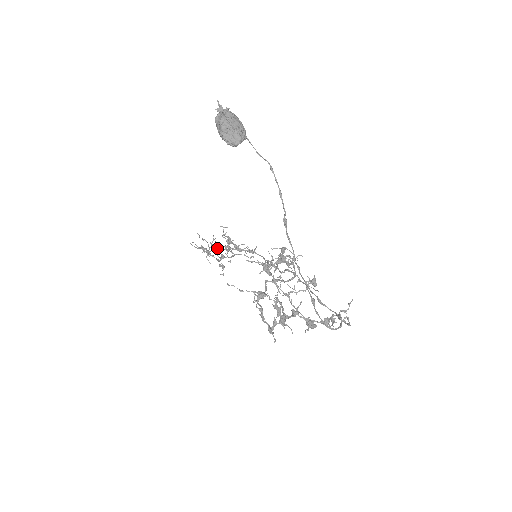
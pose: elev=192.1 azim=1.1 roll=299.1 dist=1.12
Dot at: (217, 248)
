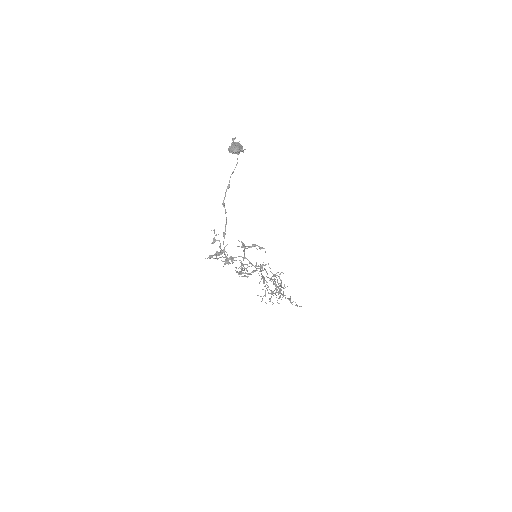
Dot at: (275, 289)
